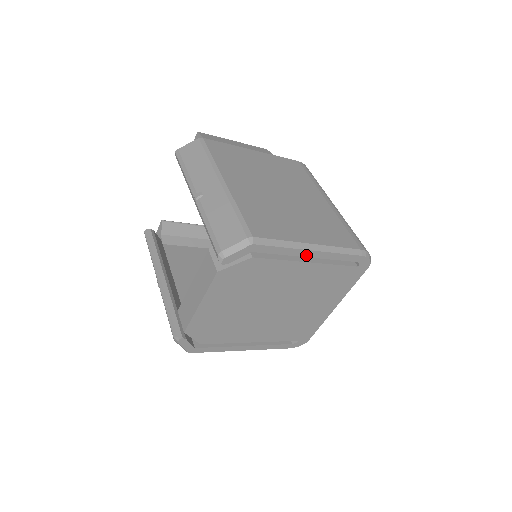
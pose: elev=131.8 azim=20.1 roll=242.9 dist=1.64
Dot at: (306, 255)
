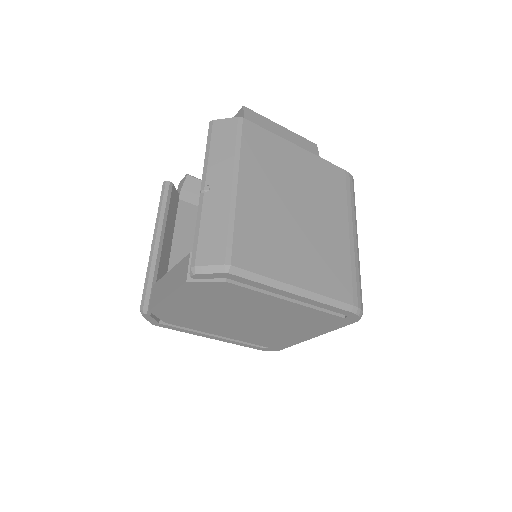
Dot at: (287, 295)
